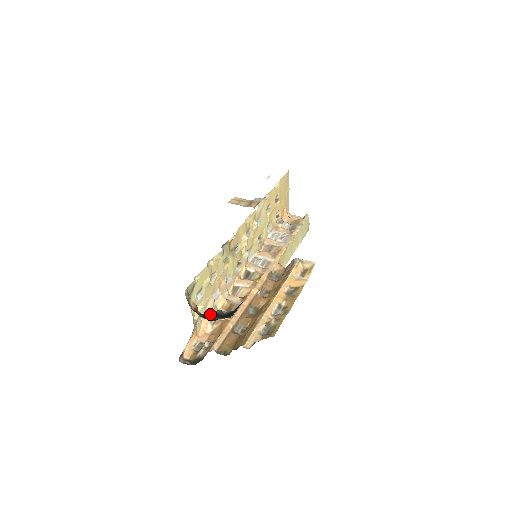
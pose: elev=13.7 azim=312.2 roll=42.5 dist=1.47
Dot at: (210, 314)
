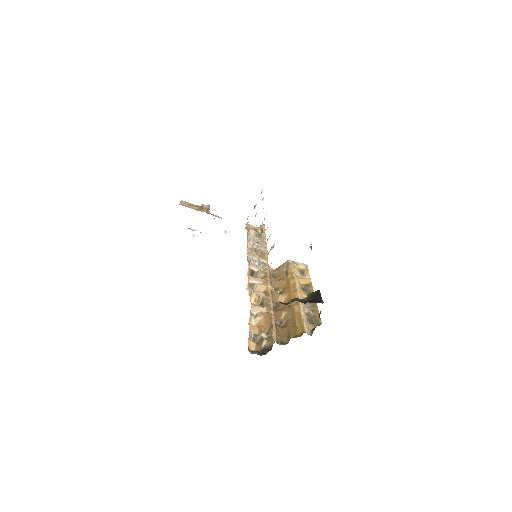
Dot at: occluded
